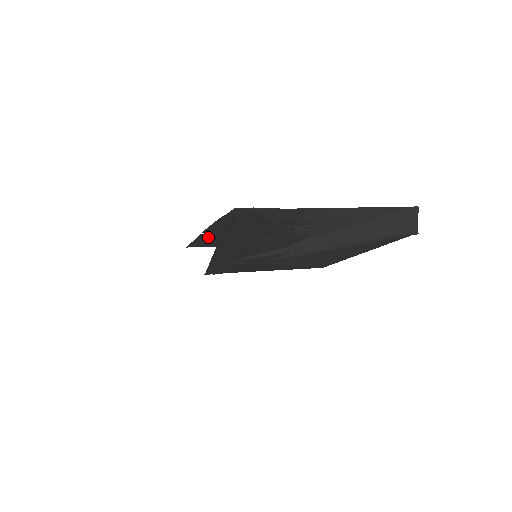
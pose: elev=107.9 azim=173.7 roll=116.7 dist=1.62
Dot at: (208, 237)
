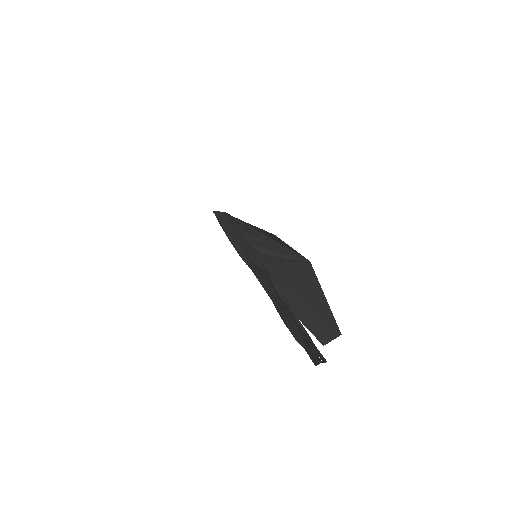
Dot at: occluded
